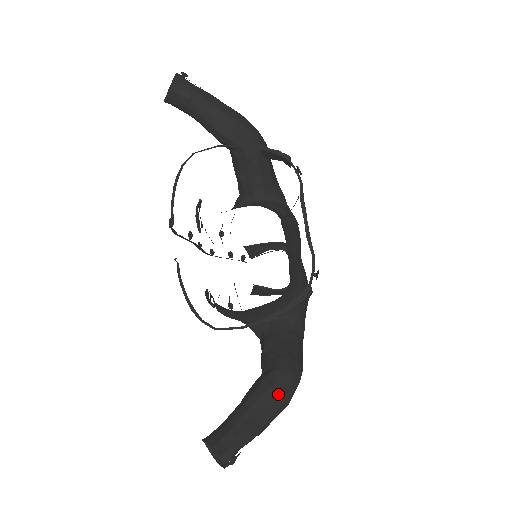
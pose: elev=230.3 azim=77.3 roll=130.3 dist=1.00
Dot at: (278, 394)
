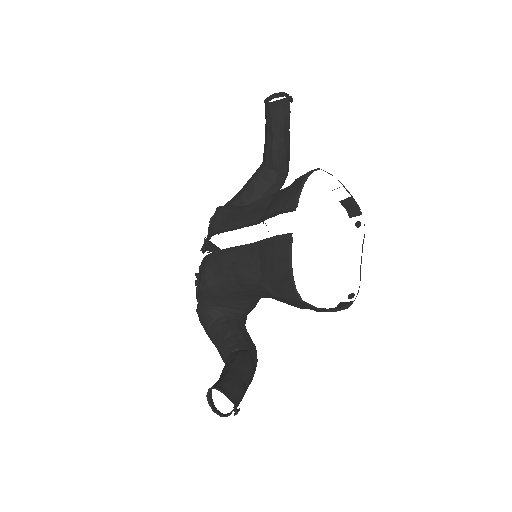
Dot at: (254, 371)
